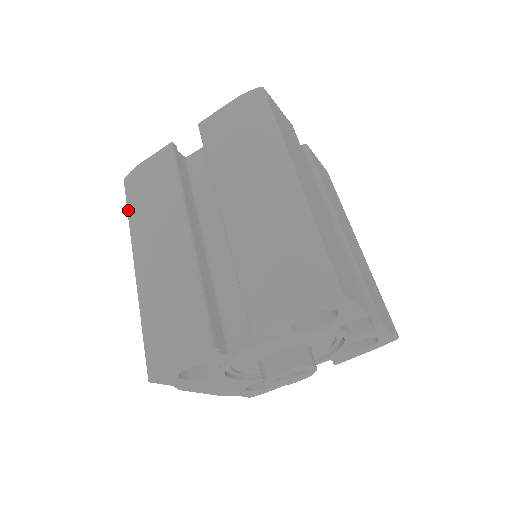
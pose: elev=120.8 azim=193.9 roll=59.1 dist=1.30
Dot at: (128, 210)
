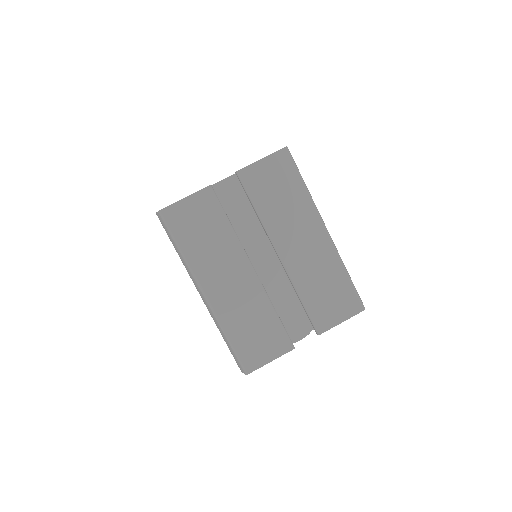
Dot at: occluded
